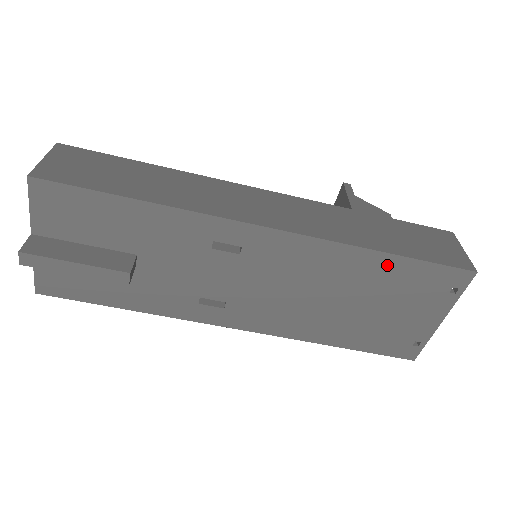
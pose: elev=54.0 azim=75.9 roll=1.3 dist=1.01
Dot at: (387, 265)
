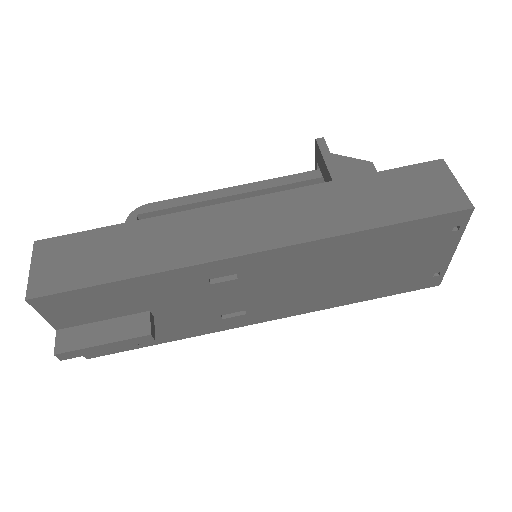
Dot at: (379, 236)
